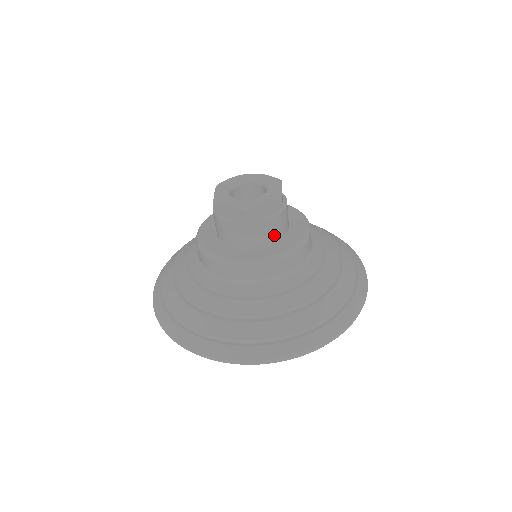
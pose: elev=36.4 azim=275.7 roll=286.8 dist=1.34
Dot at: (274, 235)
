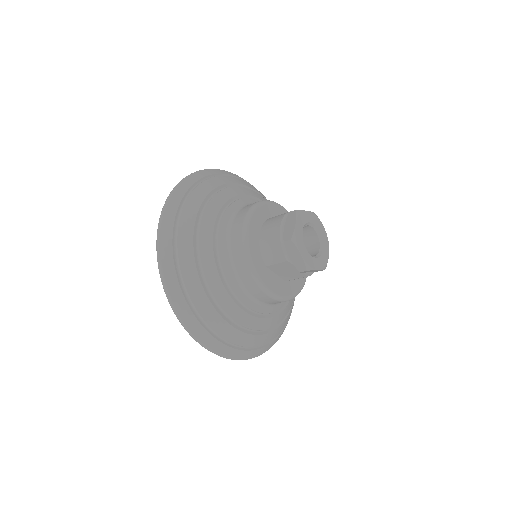
Dot at: occluded
